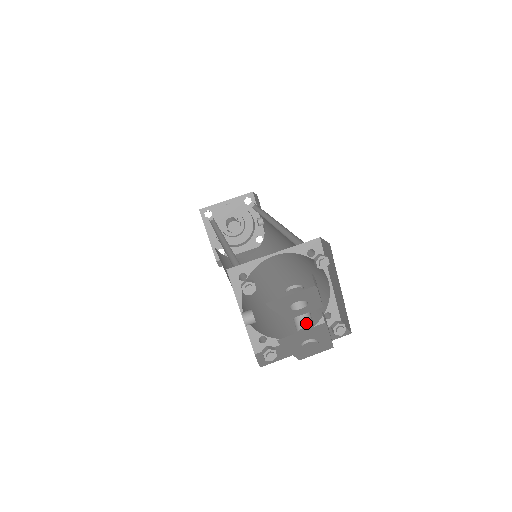
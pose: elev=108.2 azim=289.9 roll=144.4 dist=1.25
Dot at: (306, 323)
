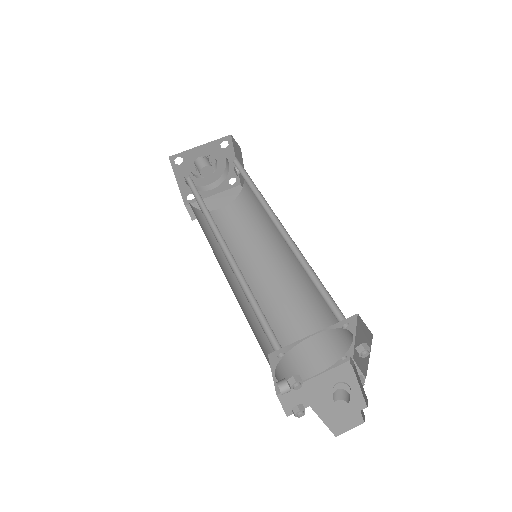
Dot at: (340, 398)
